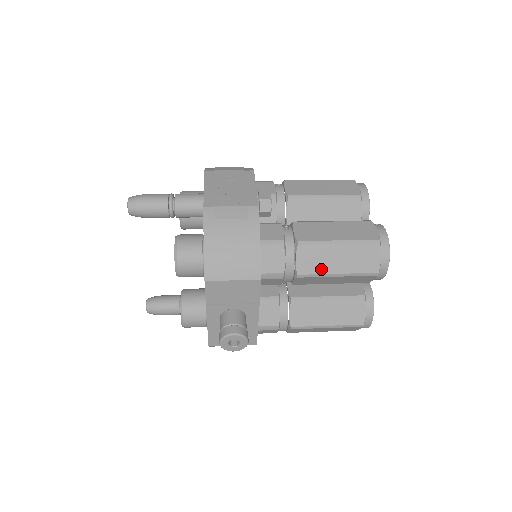
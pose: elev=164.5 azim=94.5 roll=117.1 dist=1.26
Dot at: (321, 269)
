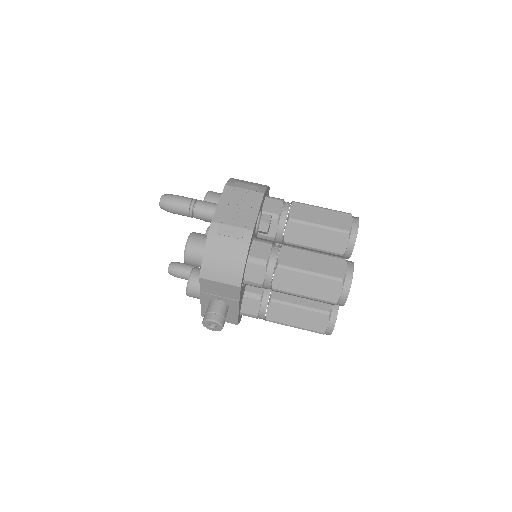
Dot at: (292, 289)
